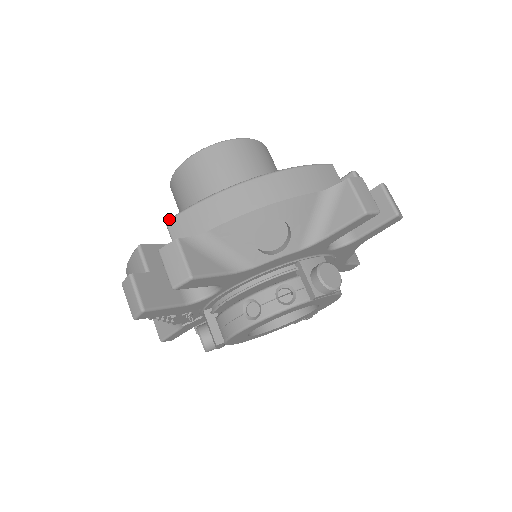
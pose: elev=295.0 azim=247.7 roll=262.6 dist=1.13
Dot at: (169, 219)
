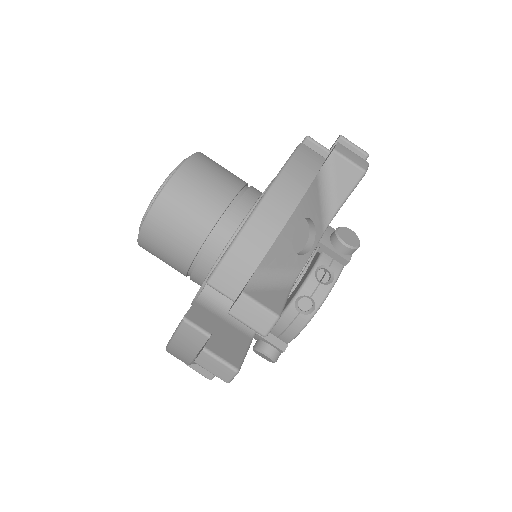
Dot at: (209, 279)
